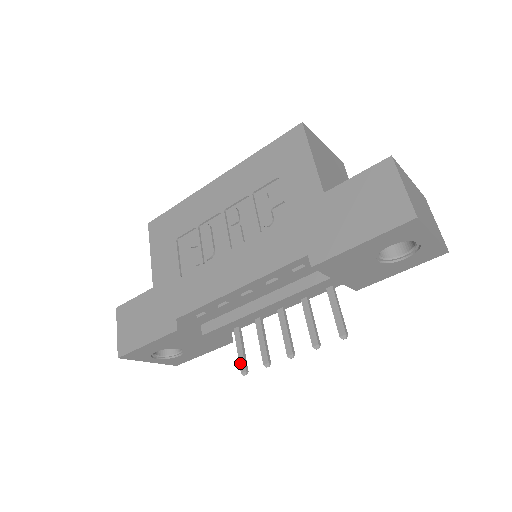
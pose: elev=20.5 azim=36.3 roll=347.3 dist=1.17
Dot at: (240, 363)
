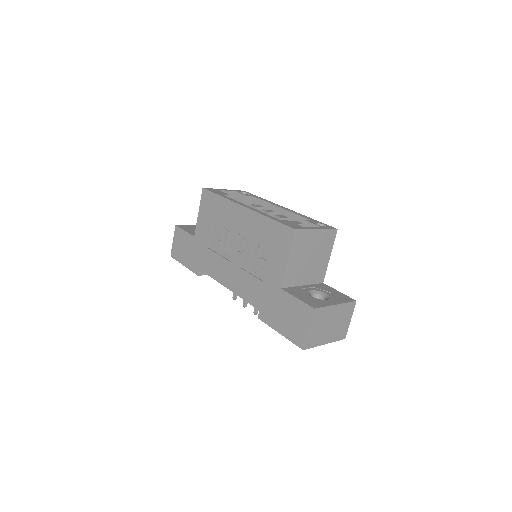
Dot at: occluded
